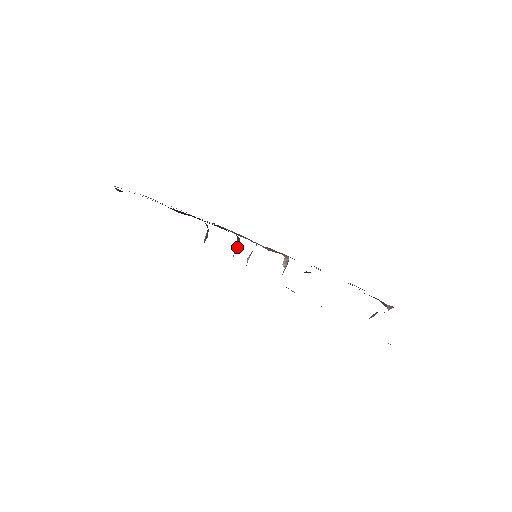
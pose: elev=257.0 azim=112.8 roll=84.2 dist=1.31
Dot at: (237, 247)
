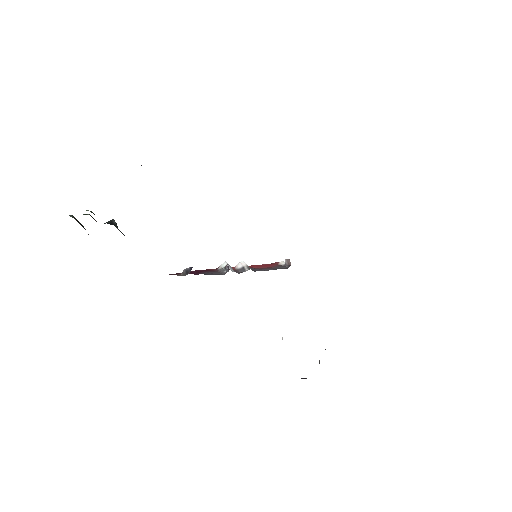
Dot at: (225, 269)
